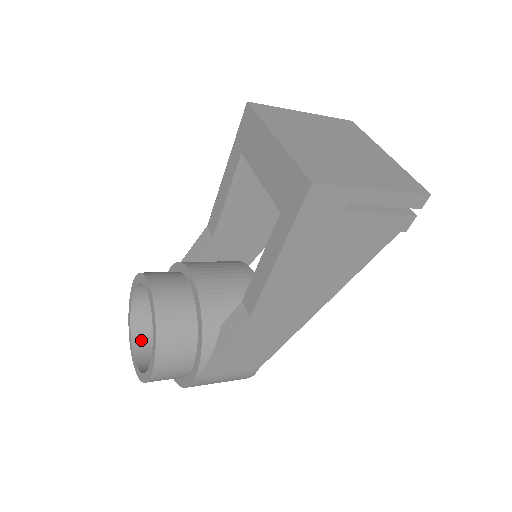
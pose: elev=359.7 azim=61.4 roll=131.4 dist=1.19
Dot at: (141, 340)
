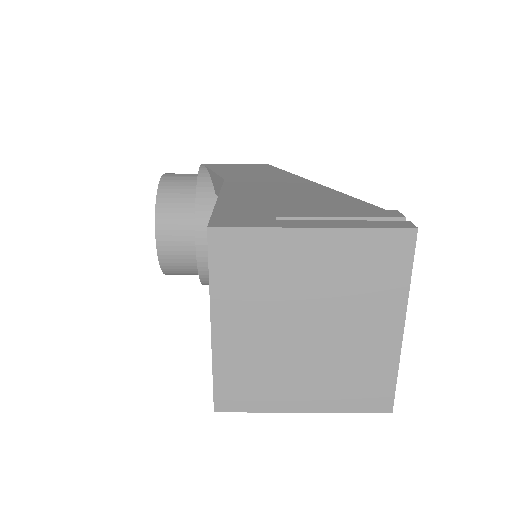
Dot at: occluded
